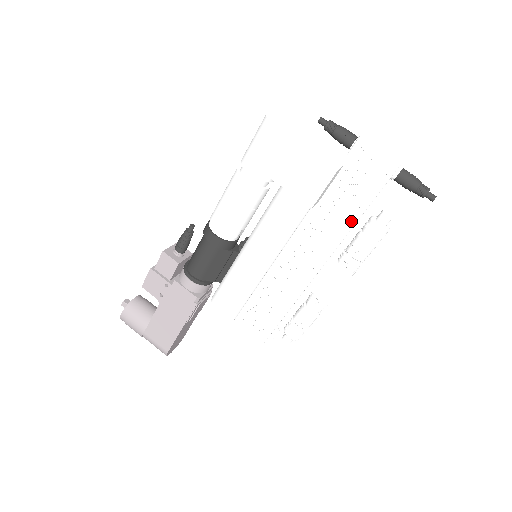
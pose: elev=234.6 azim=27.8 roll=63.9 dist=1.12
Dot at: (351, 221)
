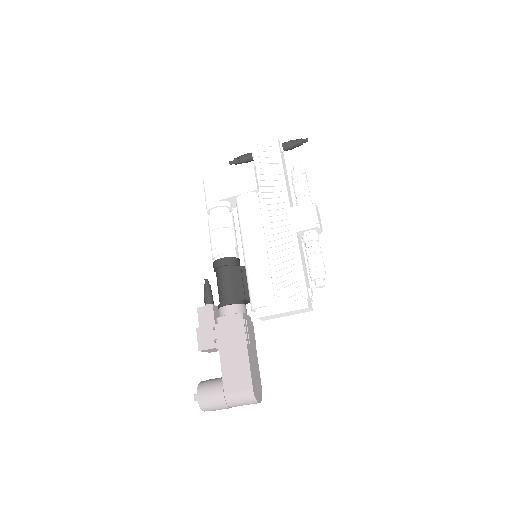
Dot at: (281, 178)
